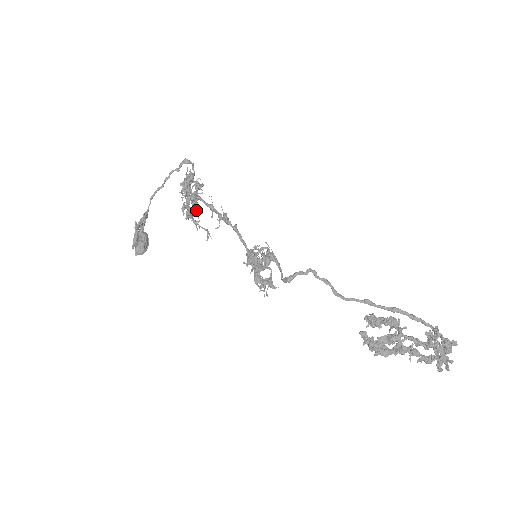
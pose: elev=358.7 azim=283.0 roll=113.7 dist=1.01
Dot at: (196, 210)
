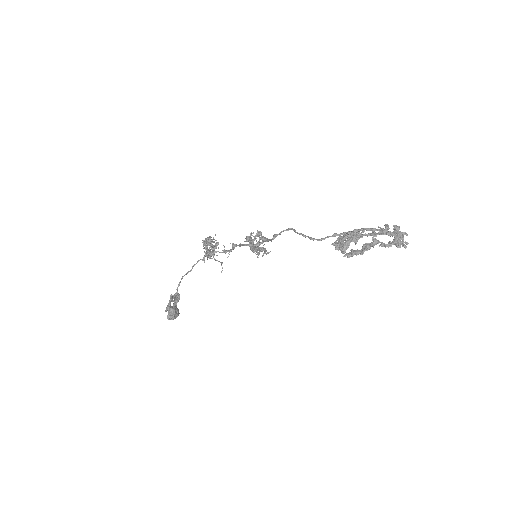
Dot at: occluded
